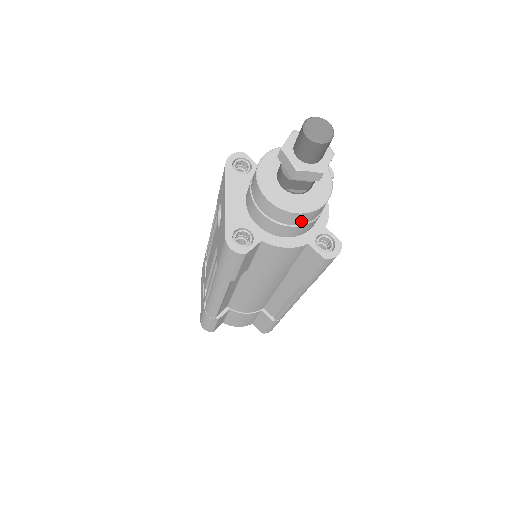
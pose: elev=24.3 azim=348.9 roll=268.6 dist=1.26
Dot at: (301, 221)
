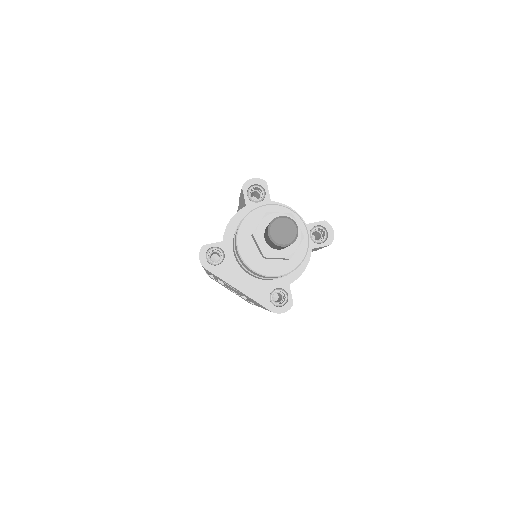
Dot at: occluded
